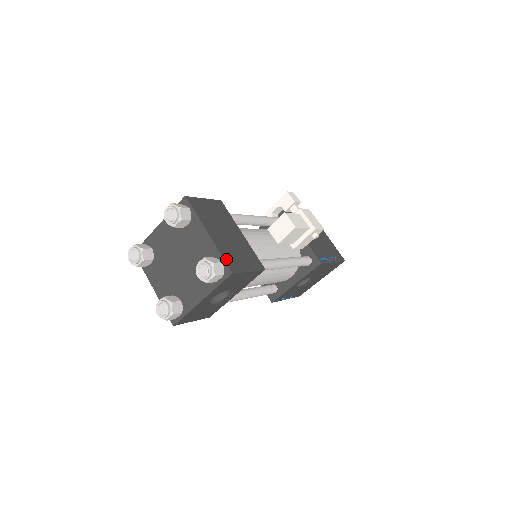
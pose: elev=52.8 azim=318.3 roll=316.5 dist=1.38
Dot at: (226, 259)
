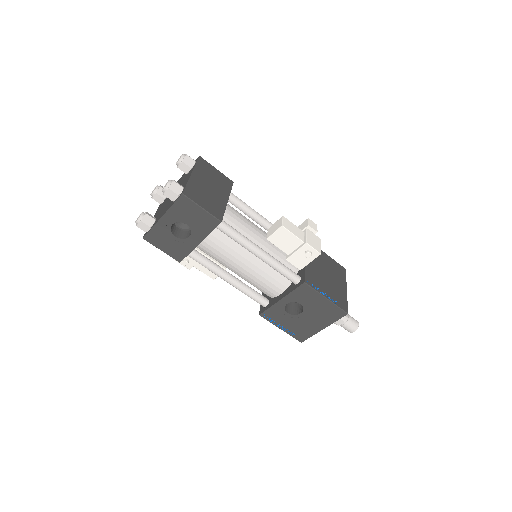
Dot at: (188, 188)
